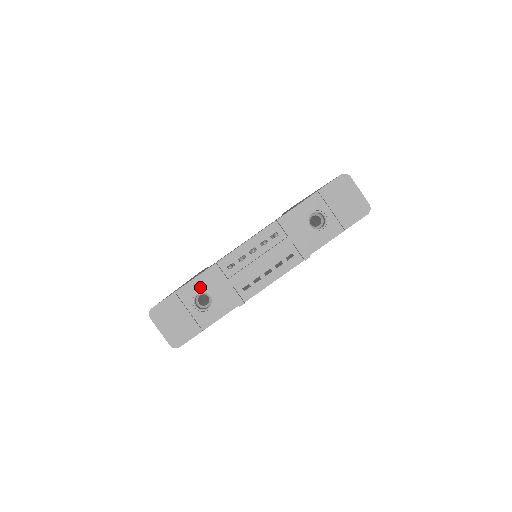
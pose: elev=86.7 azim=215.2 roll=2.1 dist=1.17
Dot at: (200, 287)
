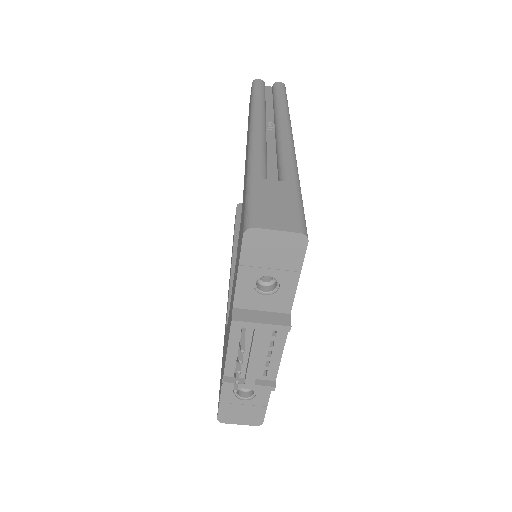
Dot at: (232, 389)
